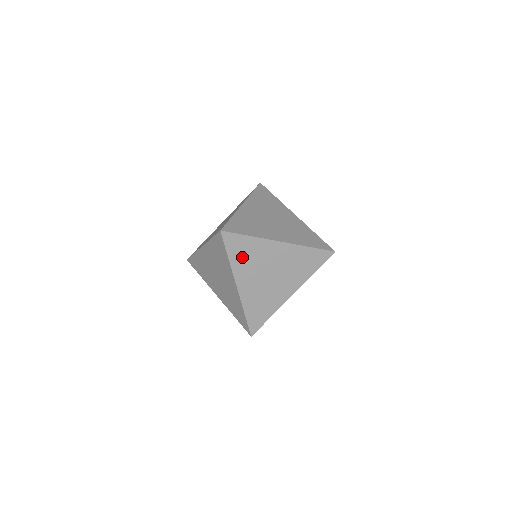
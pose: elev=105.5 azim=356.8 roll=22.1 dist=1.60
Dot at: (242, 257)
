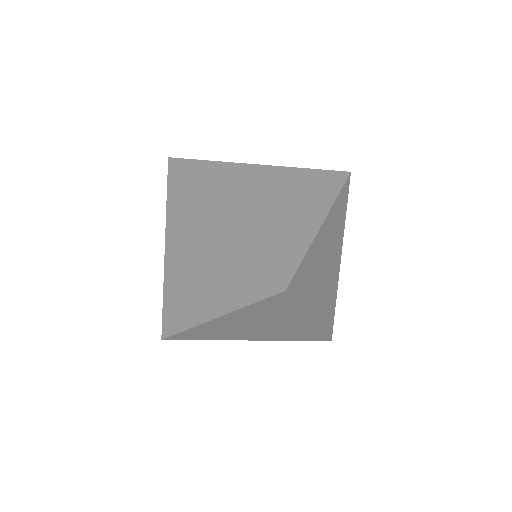
Dot at: (307, 287)
